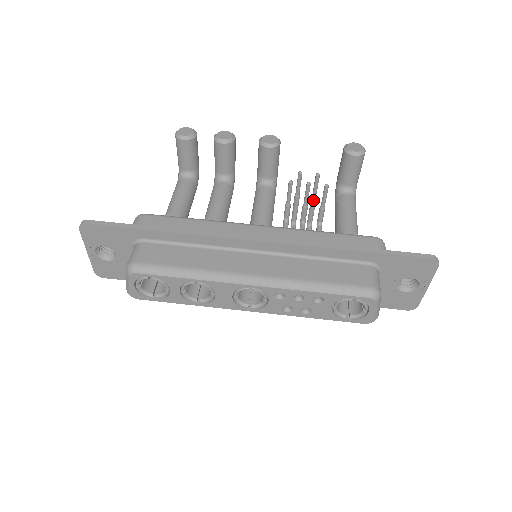
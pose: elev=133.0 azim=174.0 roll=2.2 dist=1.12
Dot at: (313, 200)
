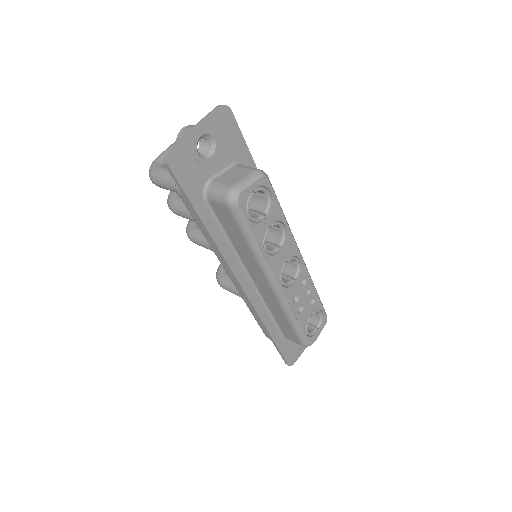
Dot at: occluded
